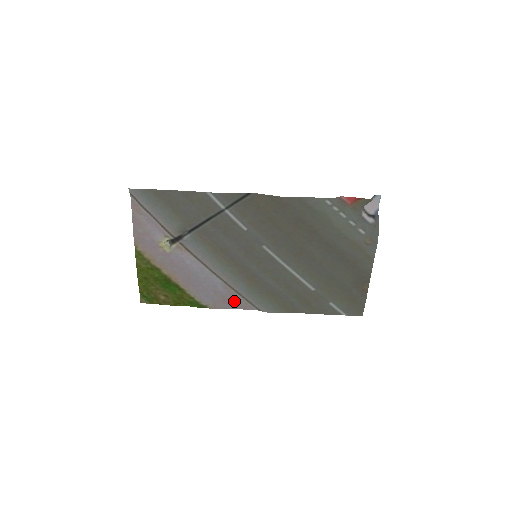
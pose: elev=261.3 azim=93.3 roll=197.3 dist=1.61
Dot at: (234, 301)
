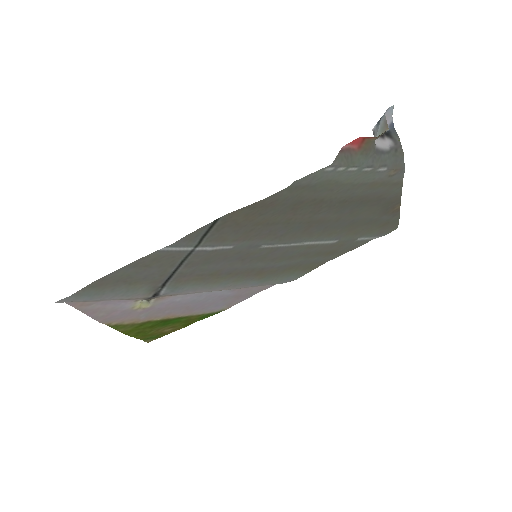
Dot at: (249, 292)
